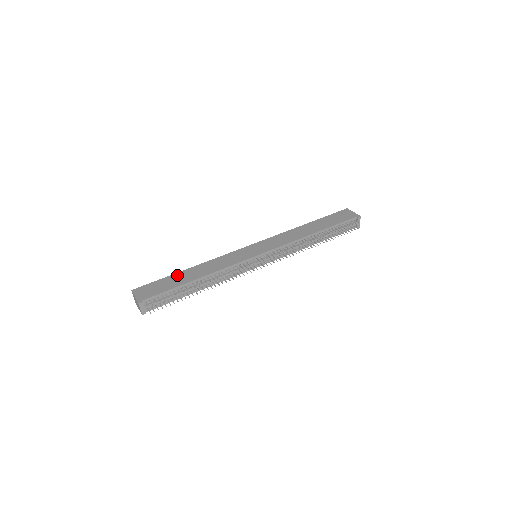
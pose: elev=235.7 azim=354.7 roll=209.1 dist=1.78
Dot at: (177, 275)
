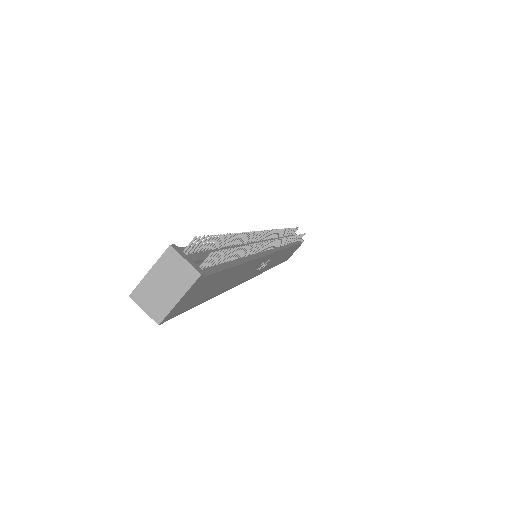
Dot at: occluded
